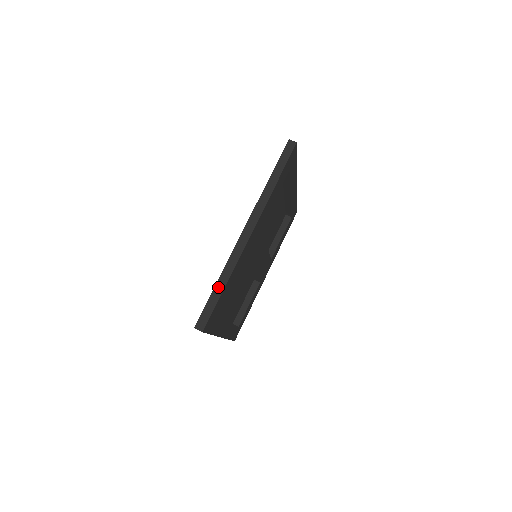
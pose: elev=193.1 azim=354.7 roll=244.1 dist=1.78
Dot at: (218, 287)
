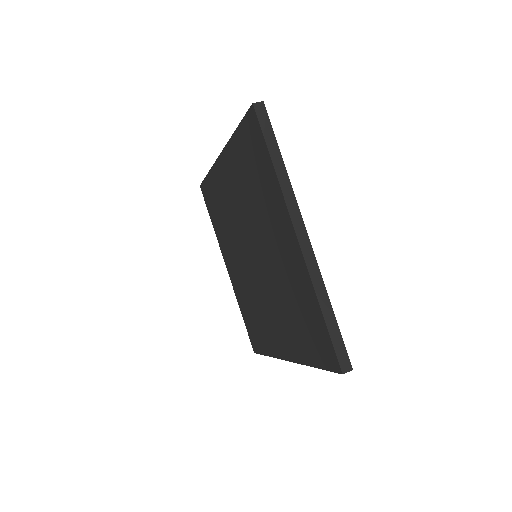
Dot at: (327, 315)
